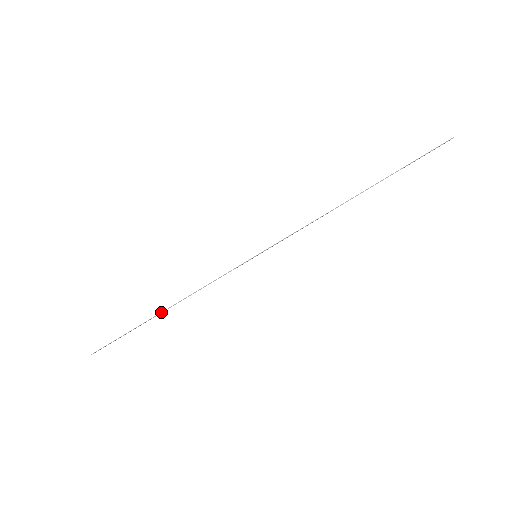
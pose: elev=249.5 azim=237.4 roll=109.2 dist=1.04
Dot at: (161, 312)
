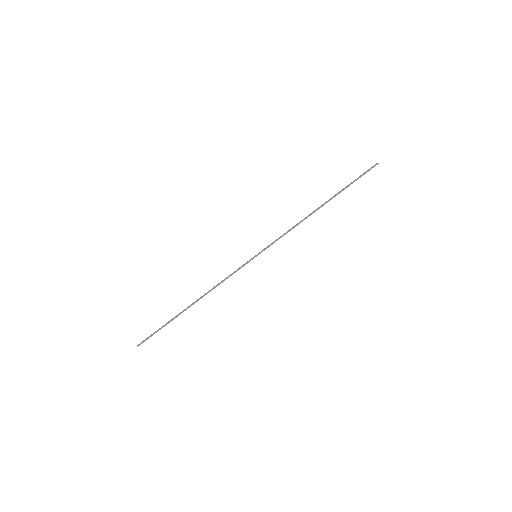
Dot at: (190, 306)
